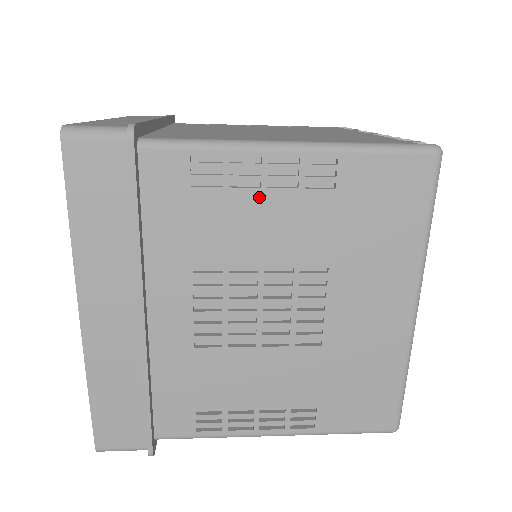
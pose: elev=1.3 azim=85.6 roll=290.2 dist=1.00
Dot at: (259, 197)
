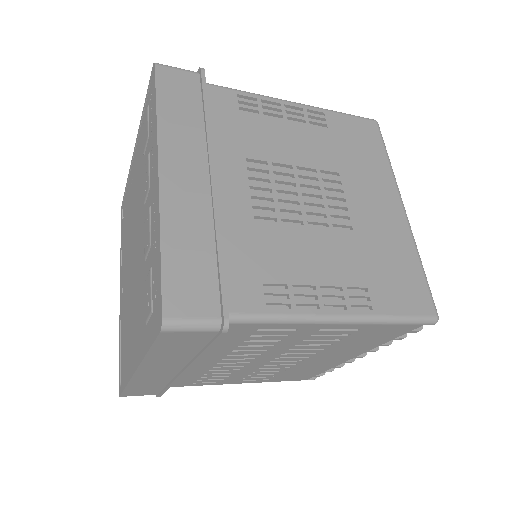
Dot at: (283, 123)
